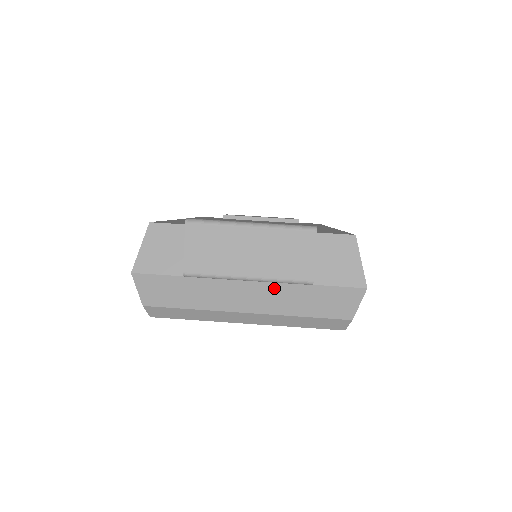
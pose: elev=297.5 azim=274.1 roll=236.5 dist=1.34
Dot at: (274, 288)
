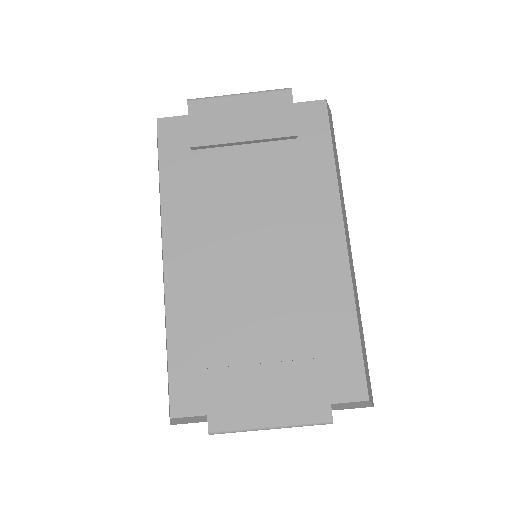
Dot at: occluded
